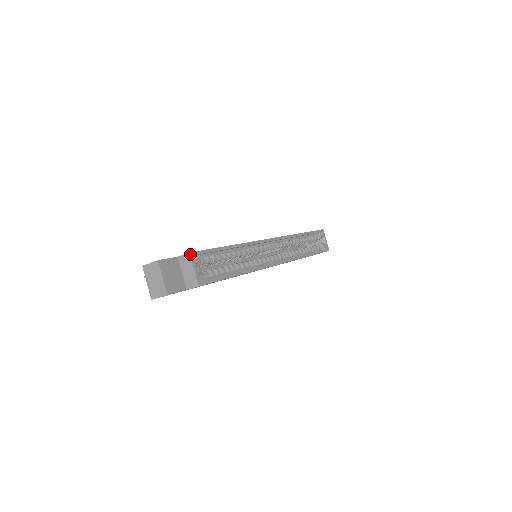
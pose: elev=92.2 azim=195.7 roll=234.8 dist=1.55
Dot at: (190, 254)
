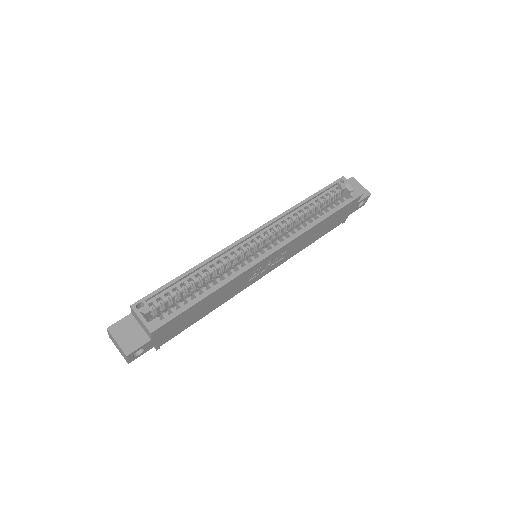
Dot at: (131, 307)
